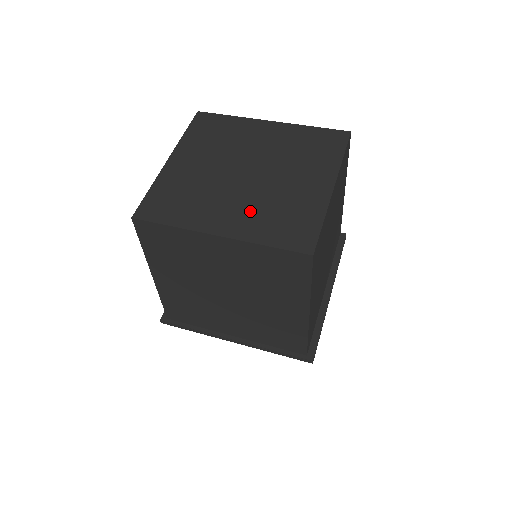
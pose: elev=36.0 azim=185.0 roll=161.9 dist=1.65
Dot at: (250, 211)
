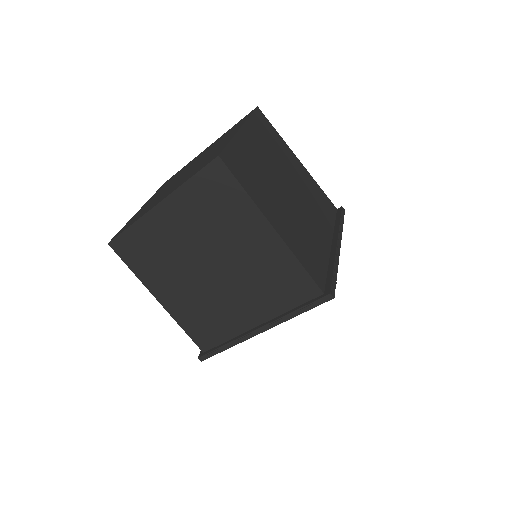
Dot at: occluded
